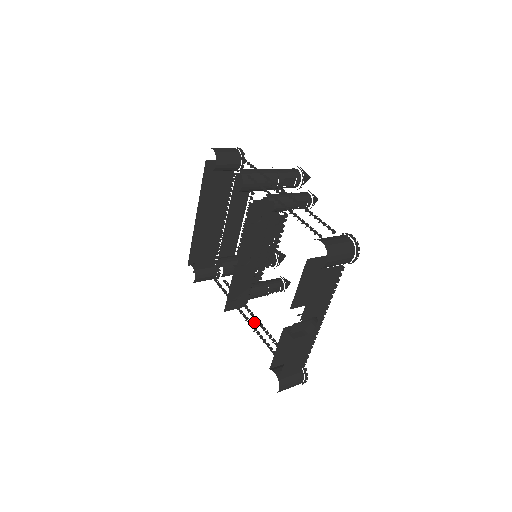
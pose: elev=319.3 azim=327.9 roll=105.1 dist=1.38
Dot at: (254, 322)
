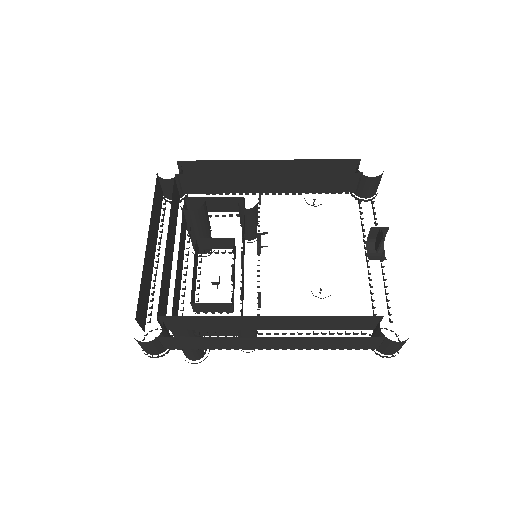
Dot at: (321, 289)
